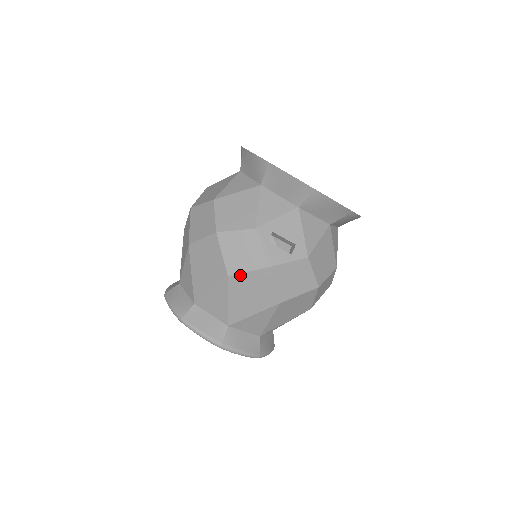
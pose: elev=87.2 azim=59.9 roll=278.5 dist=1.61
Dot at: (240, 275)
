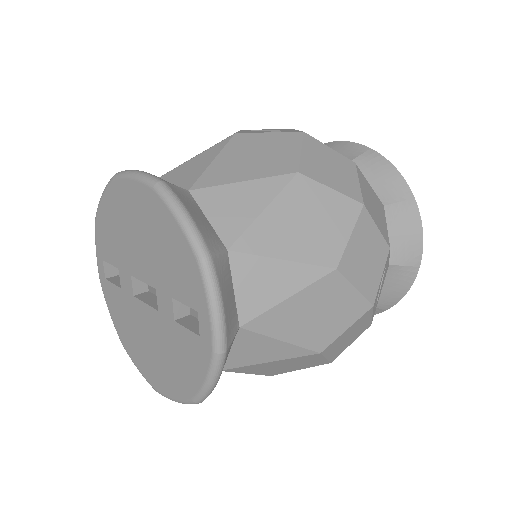
Dot at: (345, 282)
